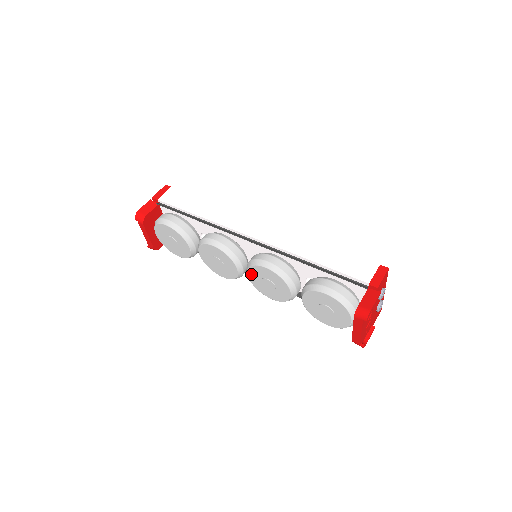
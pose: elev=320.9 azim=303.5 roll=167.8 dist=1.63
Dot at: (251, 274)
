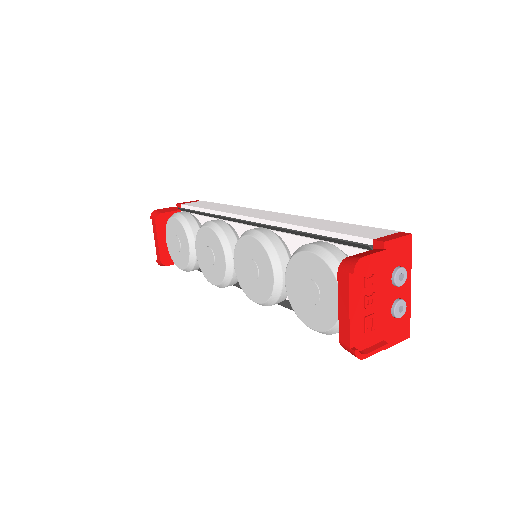
Dot at: (237, 259)
